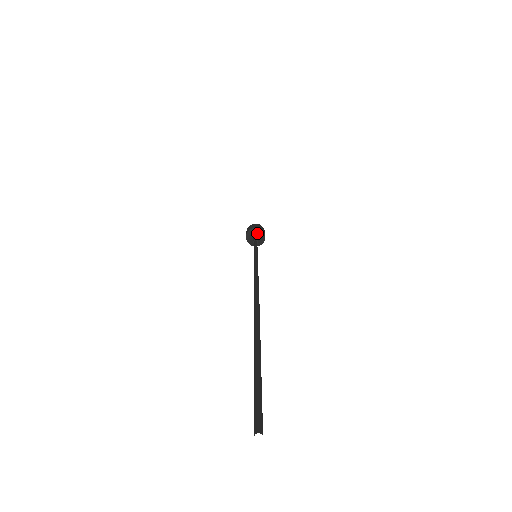
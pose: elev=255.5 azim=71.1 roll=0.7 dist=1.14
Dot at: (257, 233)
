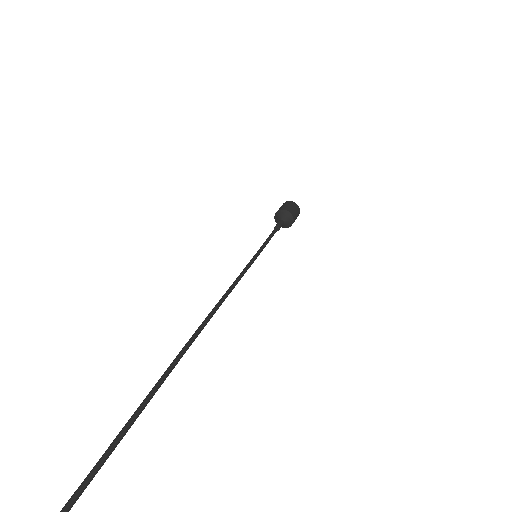
Dot at: (280, 216)
